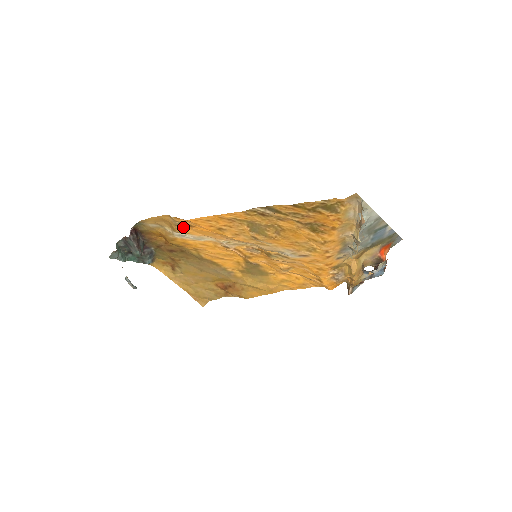
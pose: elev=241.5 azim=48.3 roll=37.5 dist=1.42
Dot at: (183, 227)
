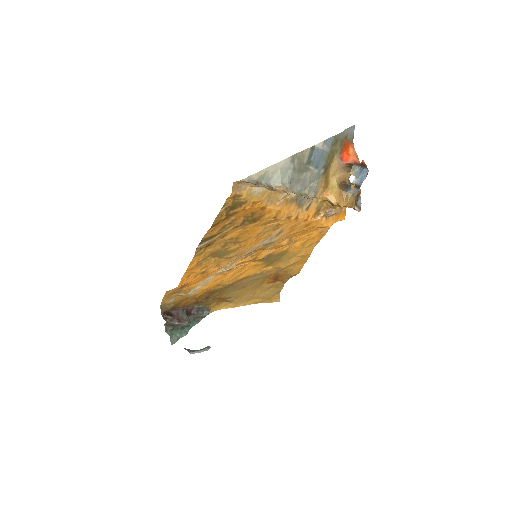
Dot at: (185, 289)
